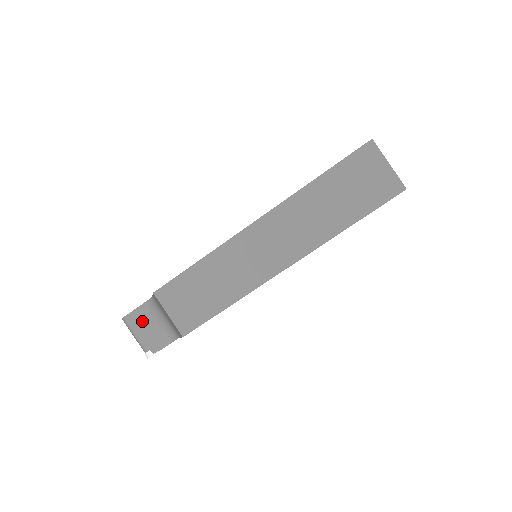
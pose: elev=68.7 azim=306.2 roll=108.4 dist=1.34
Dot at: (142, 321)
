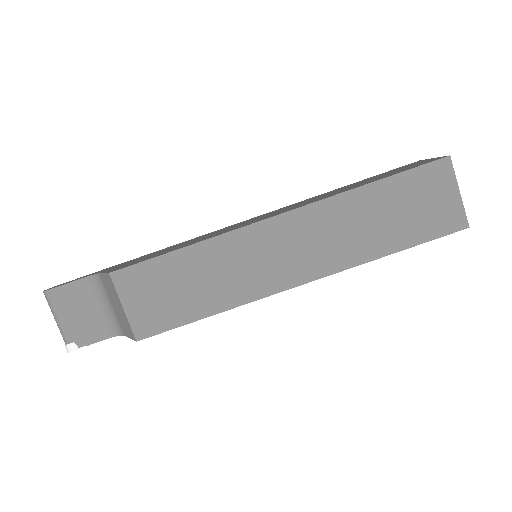
Dot at: (73, 301)
